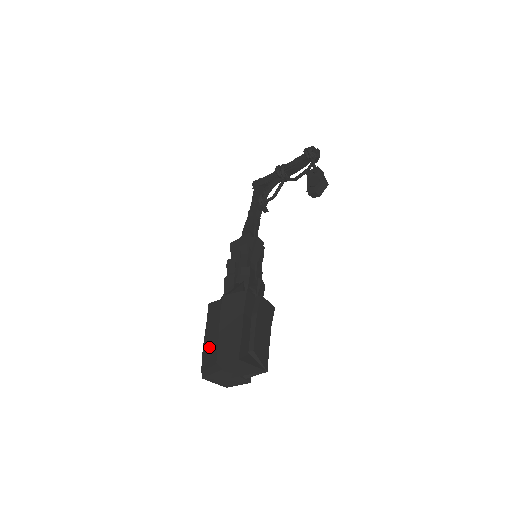
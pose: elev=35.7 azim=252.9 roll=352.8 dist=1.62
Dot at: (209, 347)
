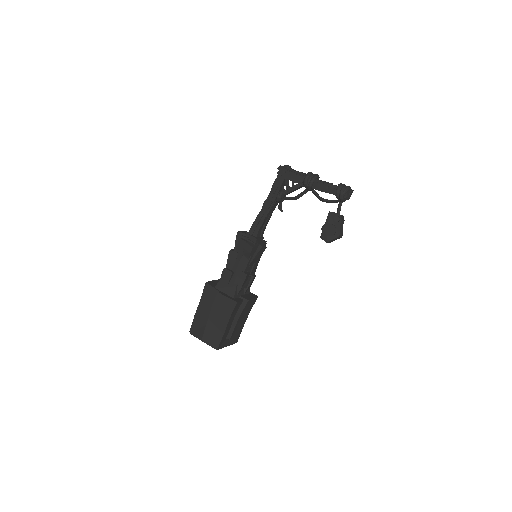
Dot at: (199, 321)
